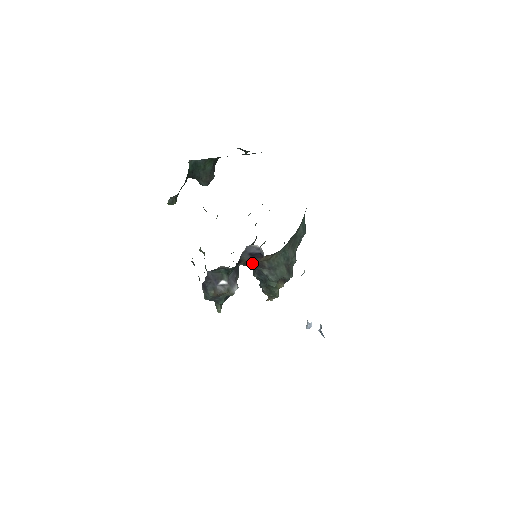
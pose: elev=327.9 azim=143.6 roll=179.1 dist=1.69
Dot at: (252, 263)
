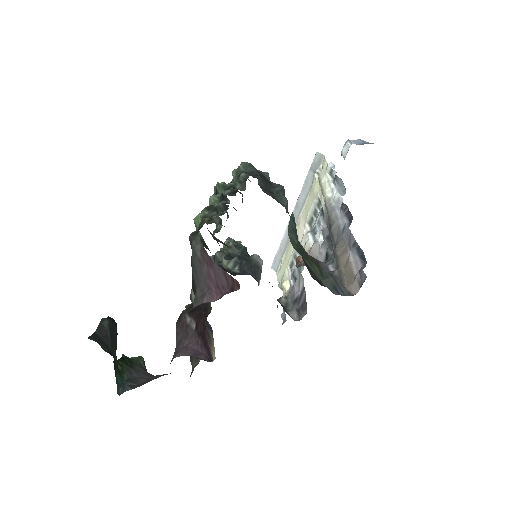
Dot at: occluded
